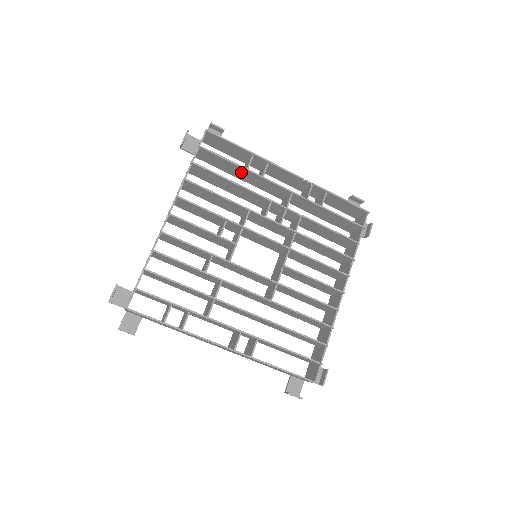
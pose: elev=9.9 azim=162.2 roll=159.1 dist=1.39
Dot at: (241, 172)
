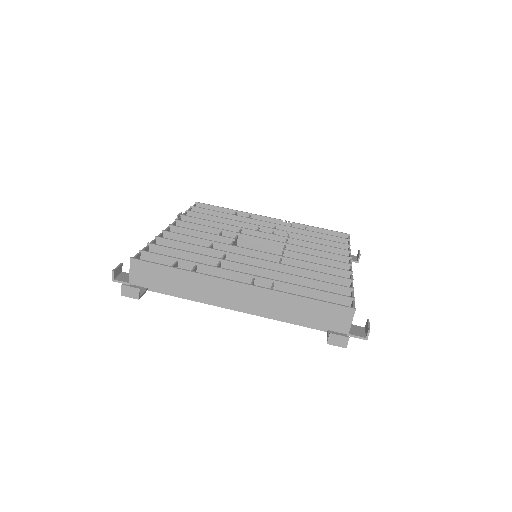
Dot at: occluded
